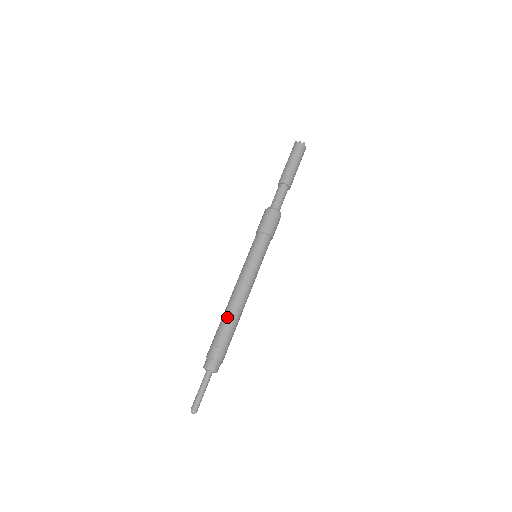
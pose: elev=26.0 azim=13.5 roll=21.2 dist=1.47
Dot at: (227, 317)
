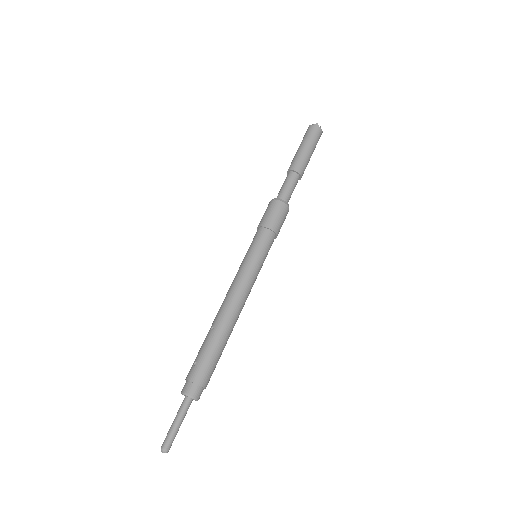
Dot at: (212, 328)
